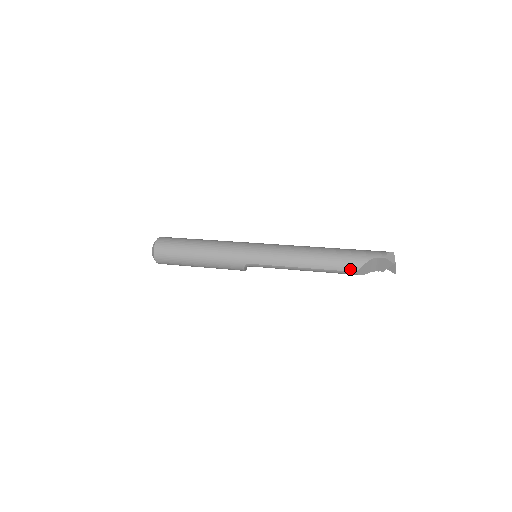
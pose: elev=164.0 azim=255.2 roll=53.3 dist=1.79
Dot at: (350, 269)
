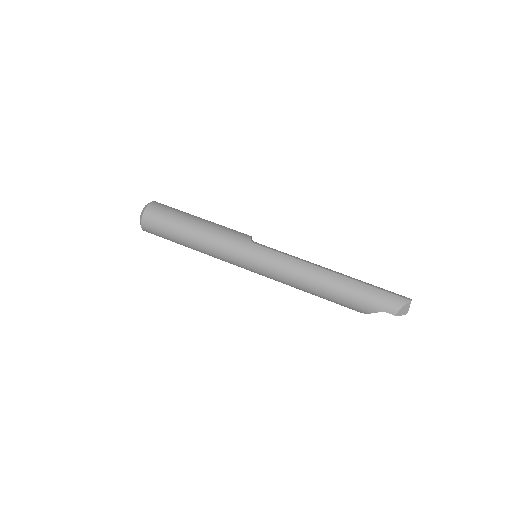
Dot at: occluded
